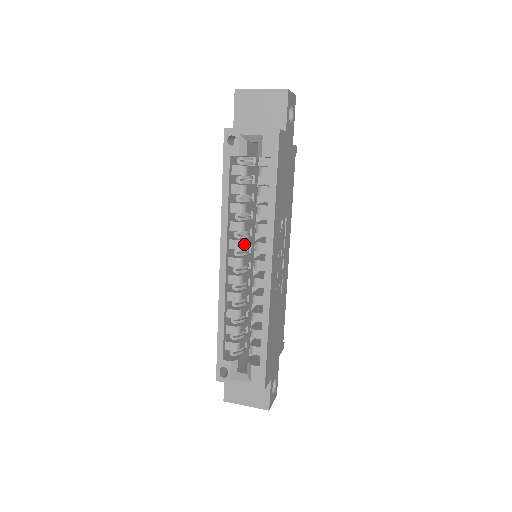
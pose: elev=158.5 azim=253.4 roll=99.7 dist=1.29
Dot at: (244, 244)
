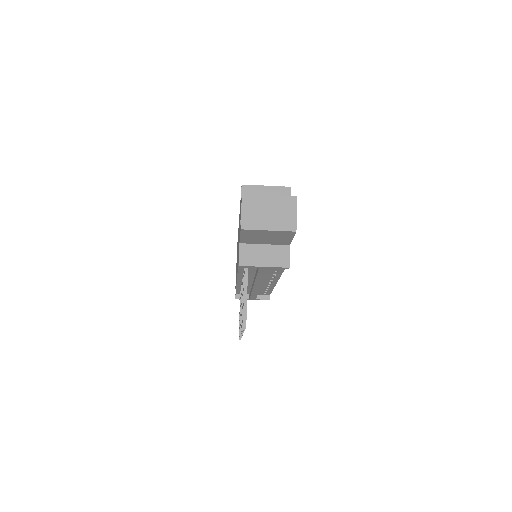
Dot at: occluded
